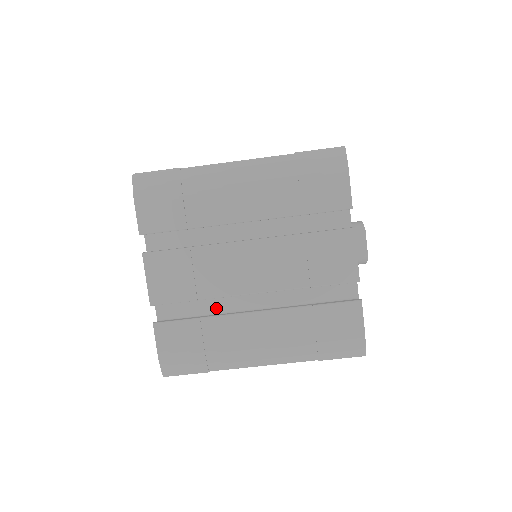
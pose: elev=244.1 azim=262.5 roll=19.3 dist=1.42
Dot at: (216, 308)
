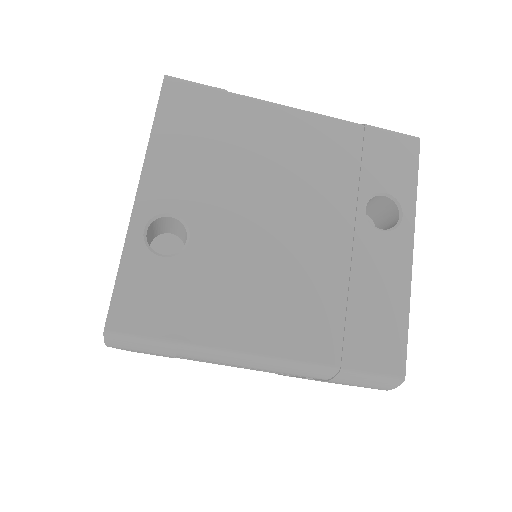
Dot at: occluded
